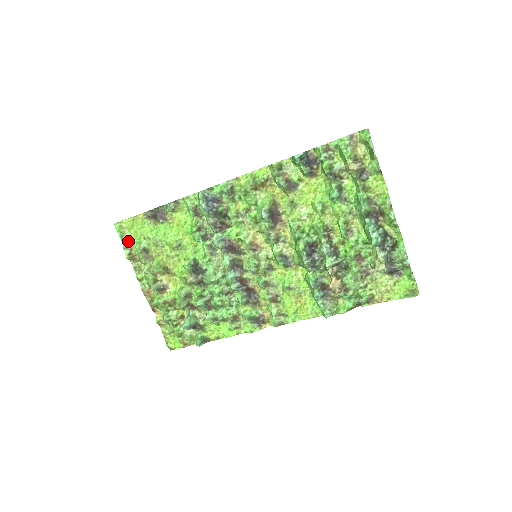
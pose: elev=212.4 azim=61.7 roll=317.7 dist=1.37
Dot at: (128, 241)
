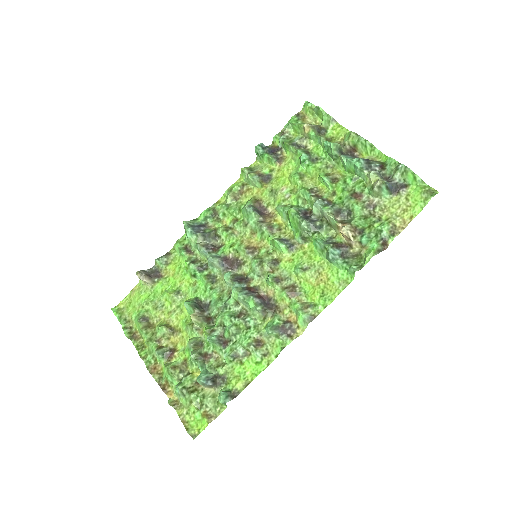
Dot at: (127, 320)
